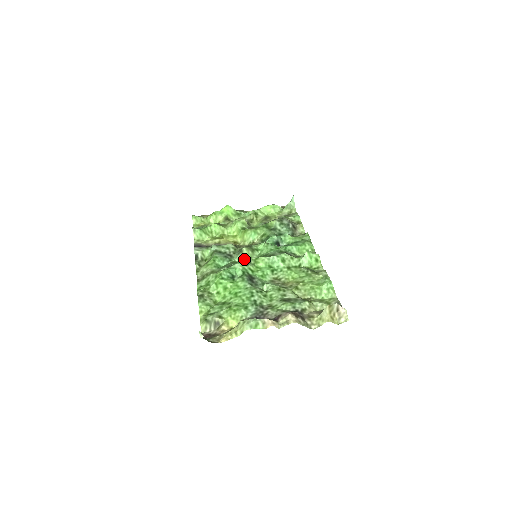
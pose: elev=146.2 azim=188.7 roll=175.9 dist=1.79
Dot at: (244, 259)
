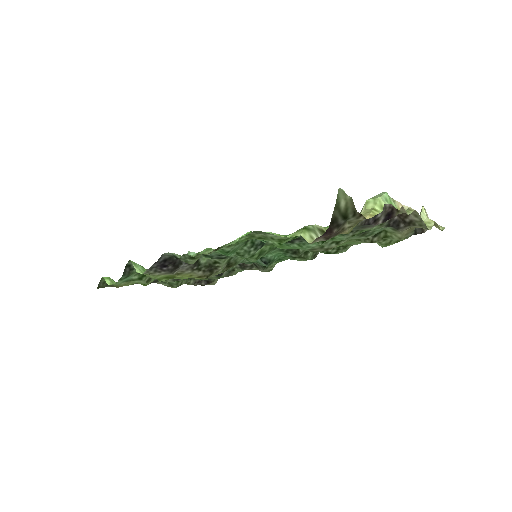
Dot at: occluded
